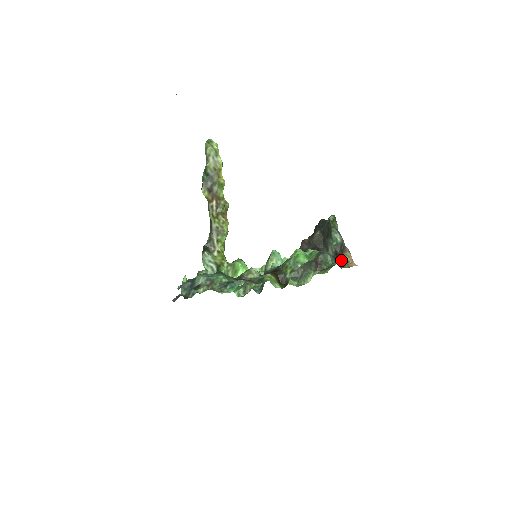
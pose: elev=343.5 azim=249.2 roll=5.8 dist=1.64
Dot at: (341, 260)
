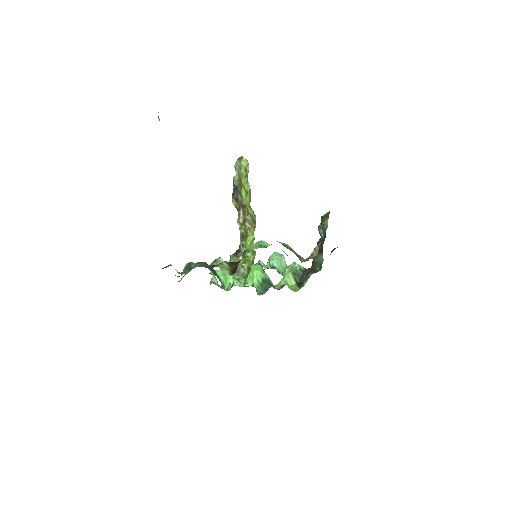
Dot at: occluded
